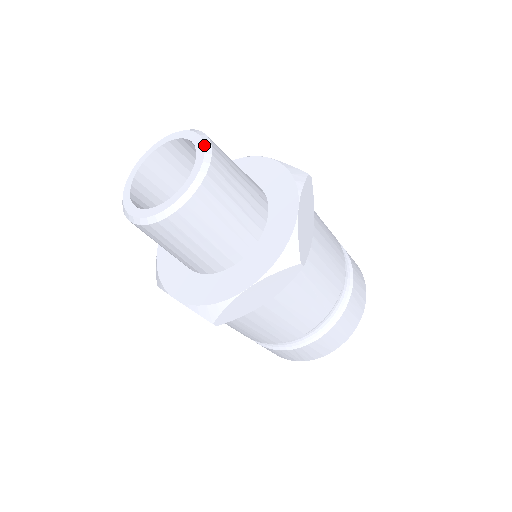
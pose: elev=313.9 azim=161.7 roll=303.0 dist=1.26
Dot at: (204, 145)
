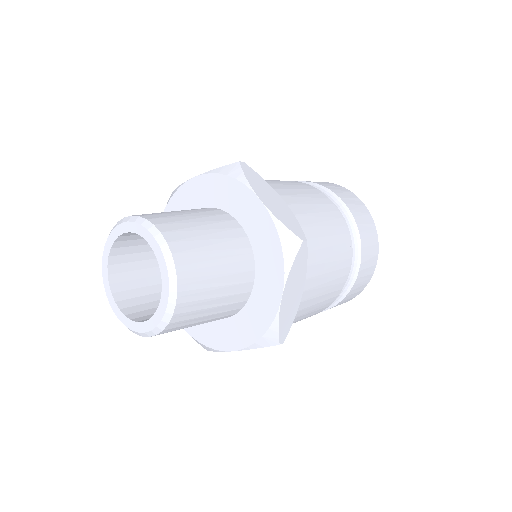
Dot at: (168, 279)
